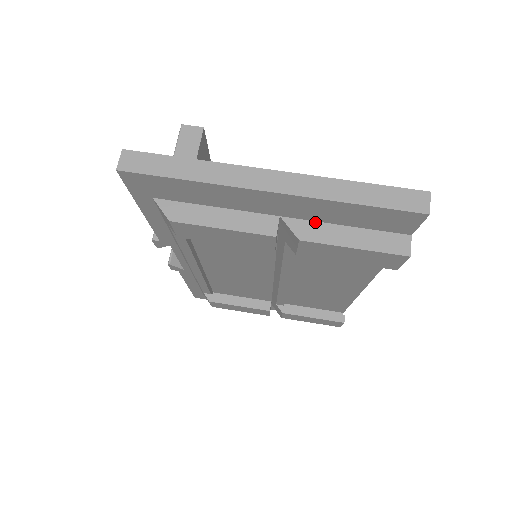
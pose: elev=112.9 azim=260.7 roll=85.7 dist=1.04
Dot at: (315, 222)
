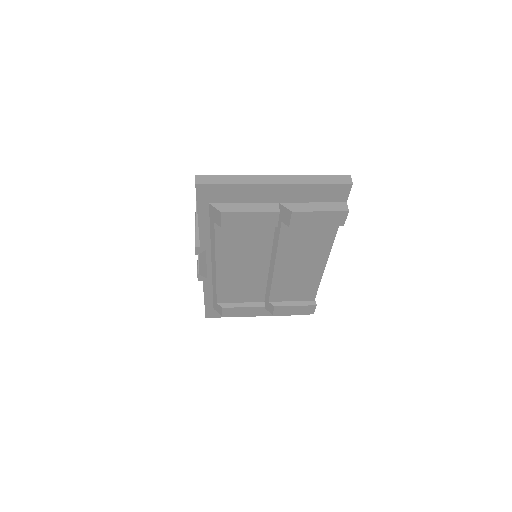
Dot at: (297, 203)
